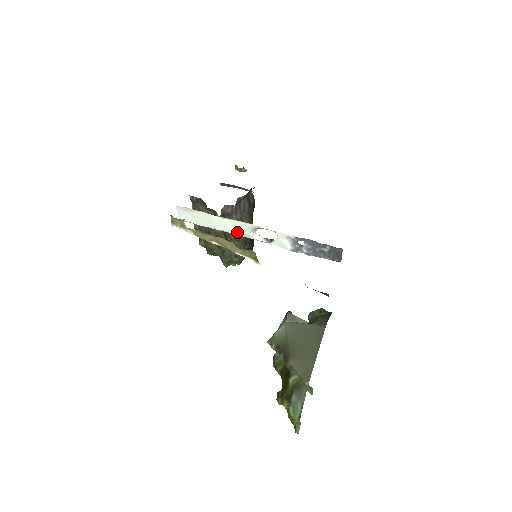
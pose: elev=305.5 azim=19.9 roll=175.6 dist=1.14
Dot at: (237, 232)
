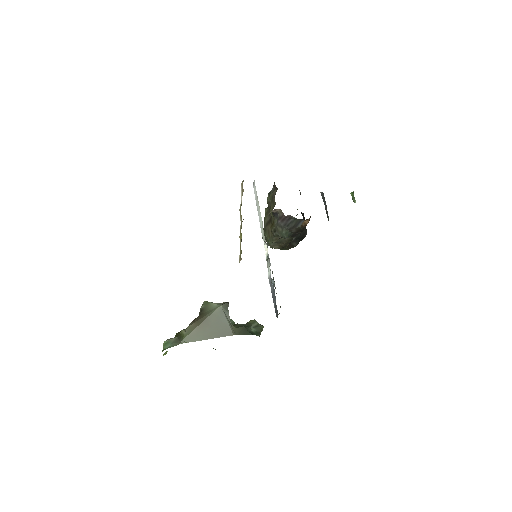
Dot at: occluded
